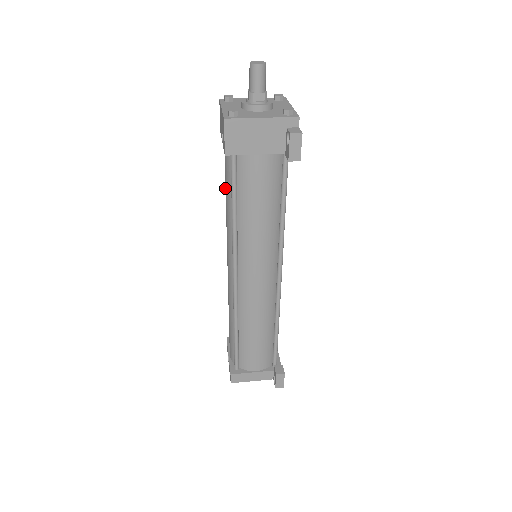
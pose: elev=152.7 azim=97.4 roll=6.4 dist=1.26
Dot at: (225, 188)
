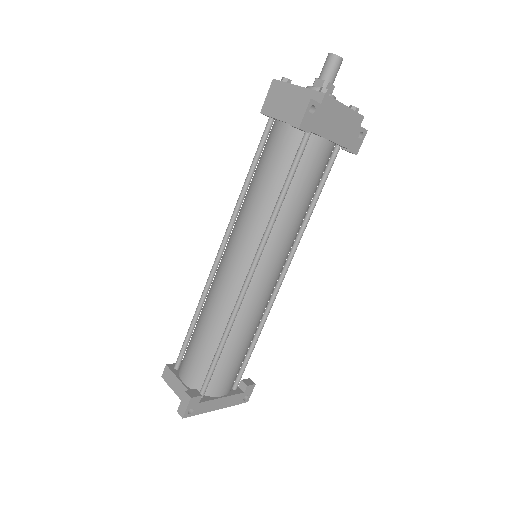
Dot at: occluded
